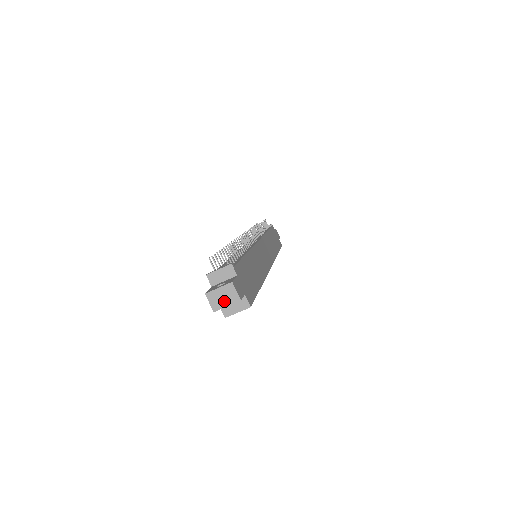
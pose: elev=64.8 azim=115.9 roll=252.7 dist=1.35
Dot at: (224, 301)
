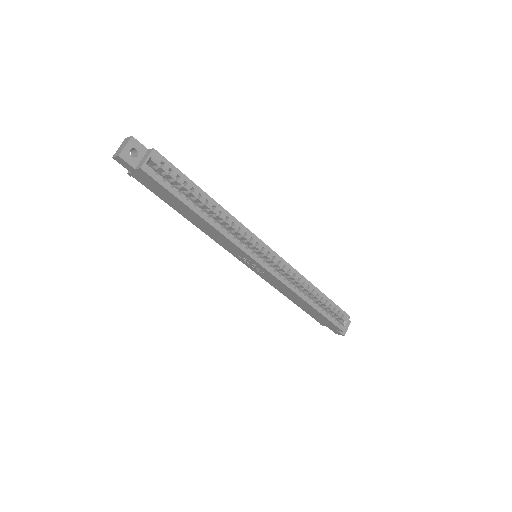
Dot at: (123, 147)
